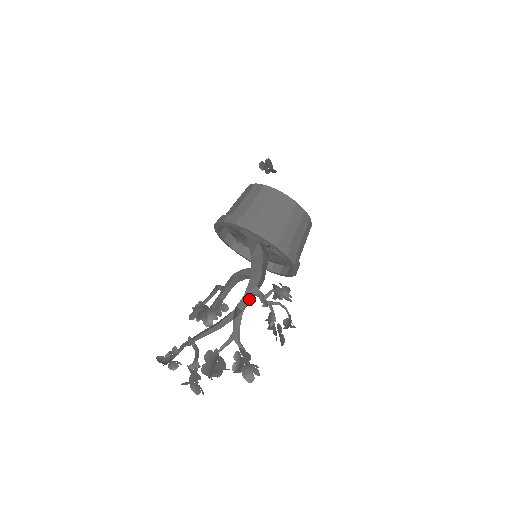
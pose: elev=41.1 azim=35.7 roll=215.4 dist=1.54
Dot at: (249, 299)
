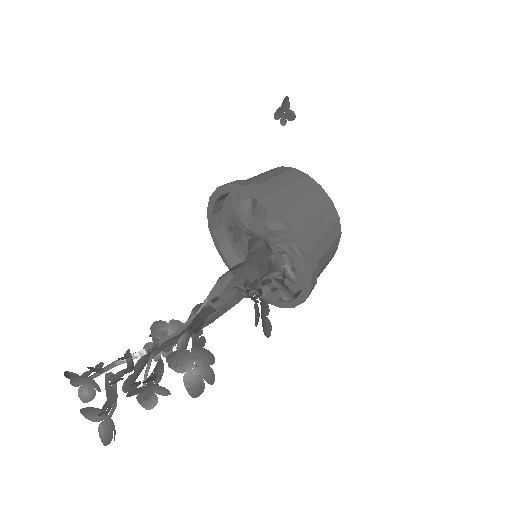
Dot at: (231, 294)
